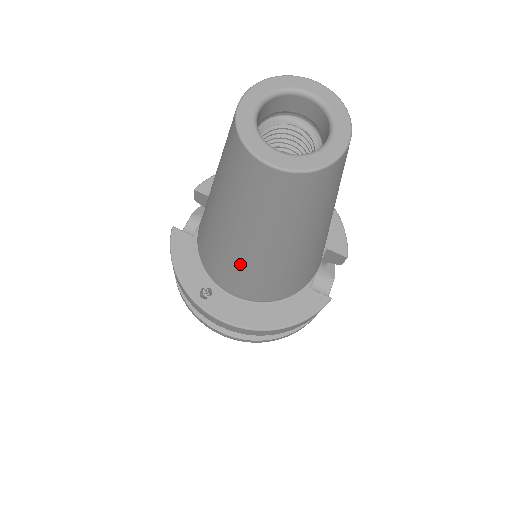
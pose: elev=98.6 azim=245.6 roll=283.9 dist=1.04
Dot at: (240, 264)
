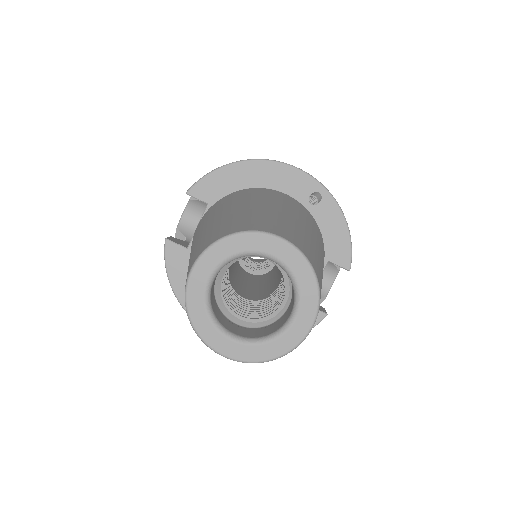
Dot at: occluded
